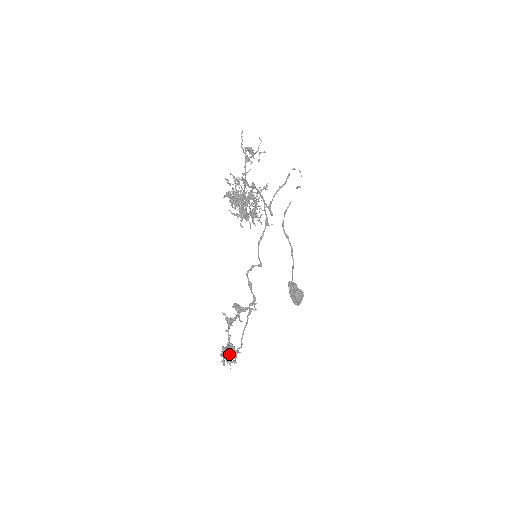
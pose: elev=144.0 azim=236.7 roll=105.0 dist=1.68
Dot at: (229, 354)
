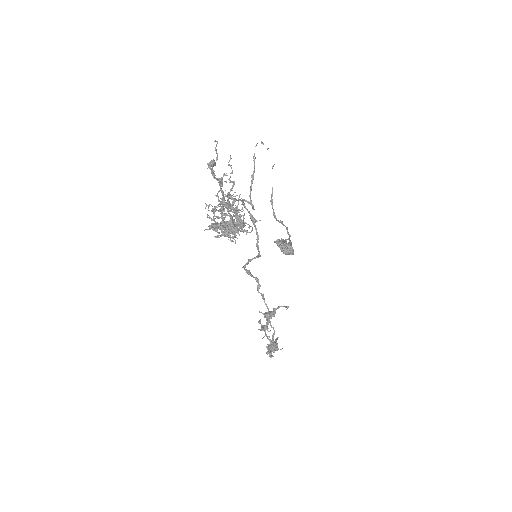
Dot at: occluded
